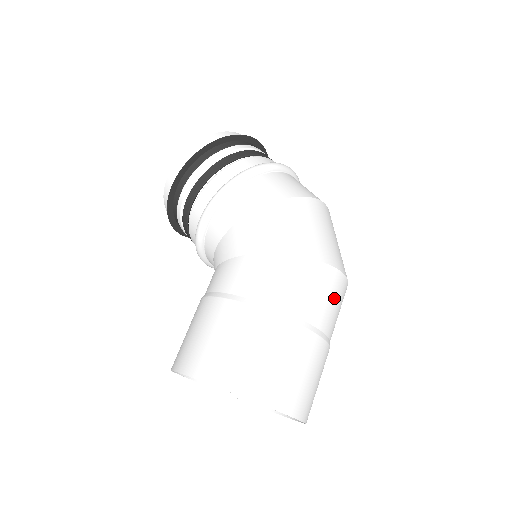
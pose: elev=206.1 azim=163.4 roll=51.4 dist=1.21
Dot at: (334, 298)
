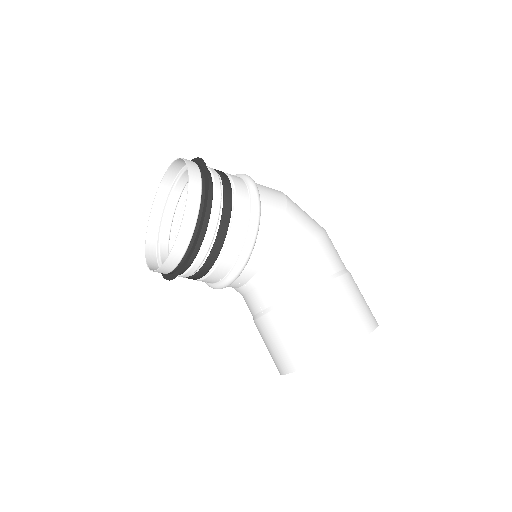
Dot at: occluded
